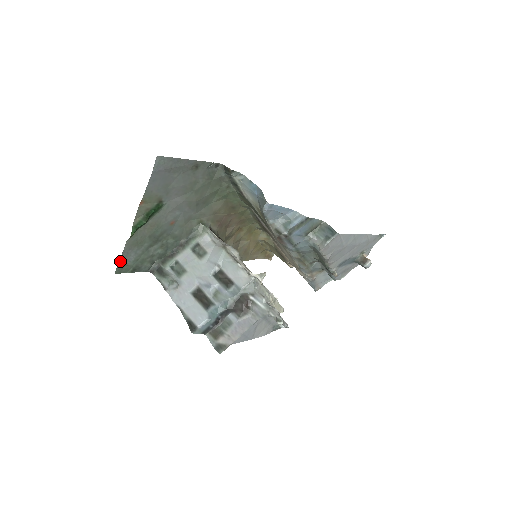
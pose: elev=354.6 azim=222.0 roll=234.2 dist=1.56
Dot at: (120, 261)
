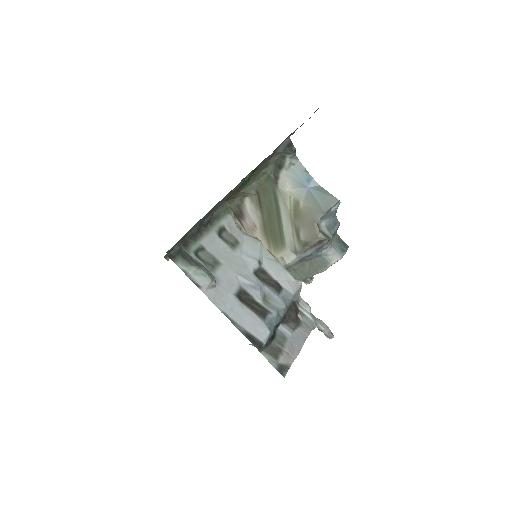
Dot at: occluded
